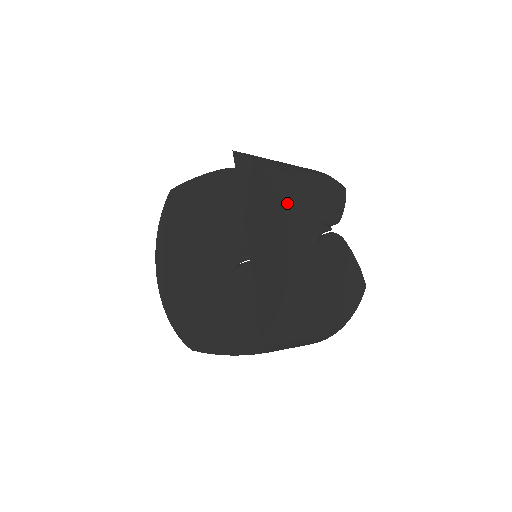
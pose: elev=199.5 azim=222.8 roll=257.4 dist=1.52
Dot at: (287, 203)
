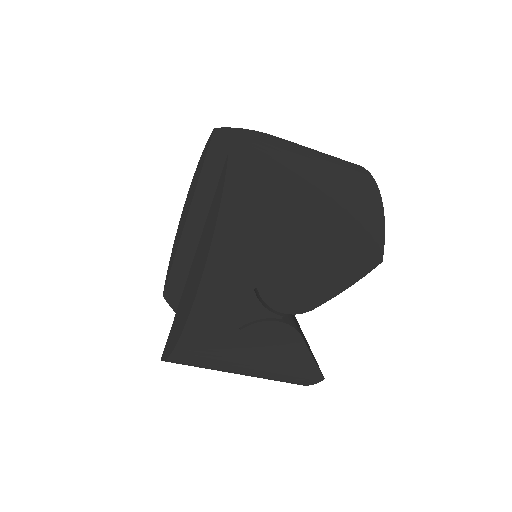
Dot at: (215, 273)
